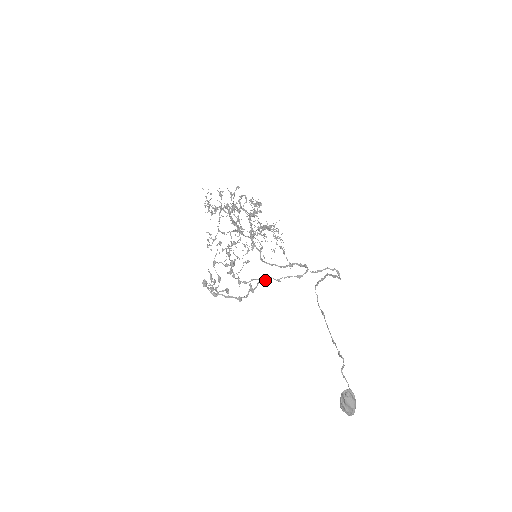
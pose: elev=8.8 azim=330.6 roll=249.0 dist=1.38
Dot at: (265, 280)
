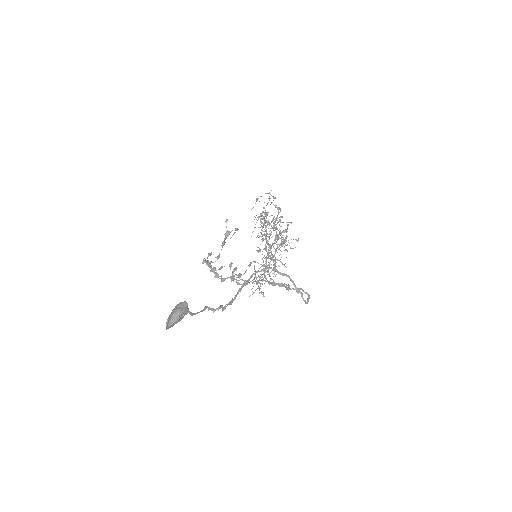
Dot at: occluded
